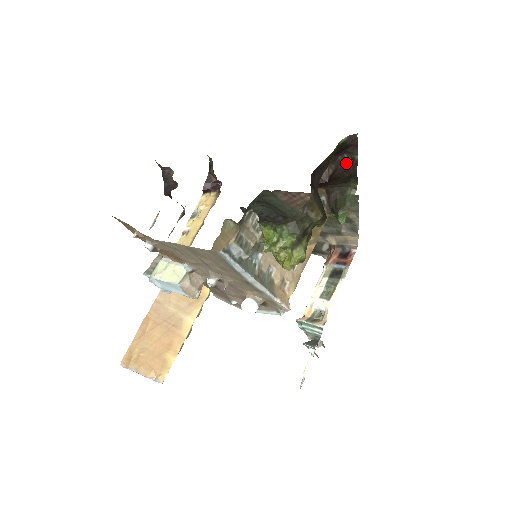
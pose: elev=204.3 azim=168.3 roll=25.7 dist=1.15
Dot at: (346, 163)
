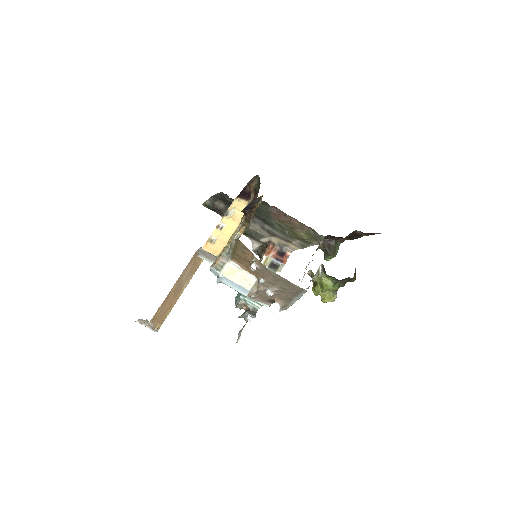
Dot at: (355, 234)
